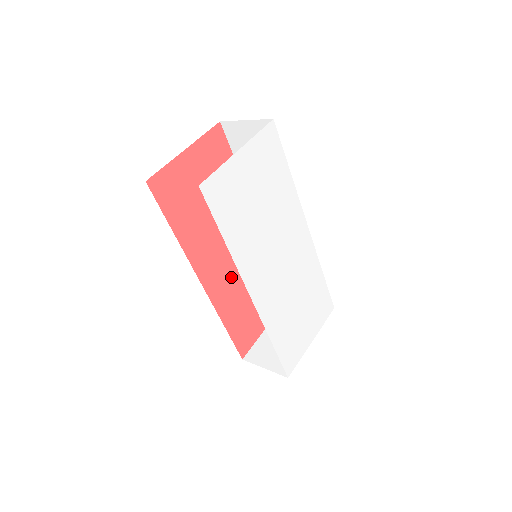
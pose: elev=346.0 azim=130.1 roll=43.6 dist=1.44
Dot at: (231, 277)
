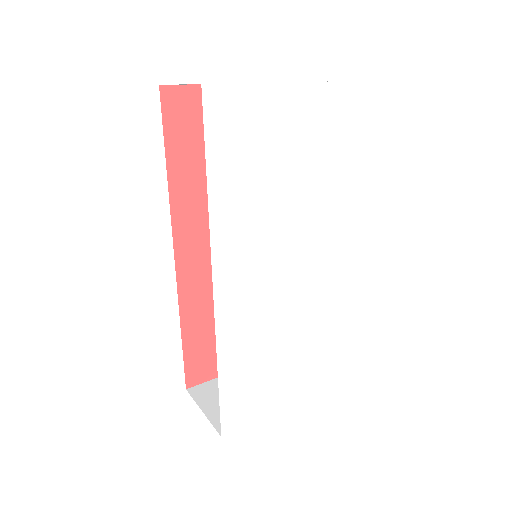
Dot at: occluded
